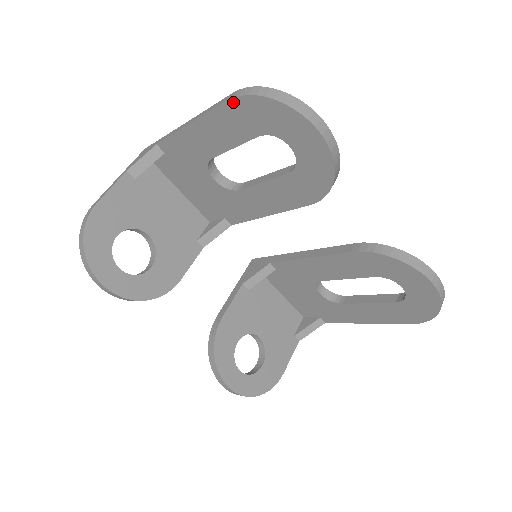
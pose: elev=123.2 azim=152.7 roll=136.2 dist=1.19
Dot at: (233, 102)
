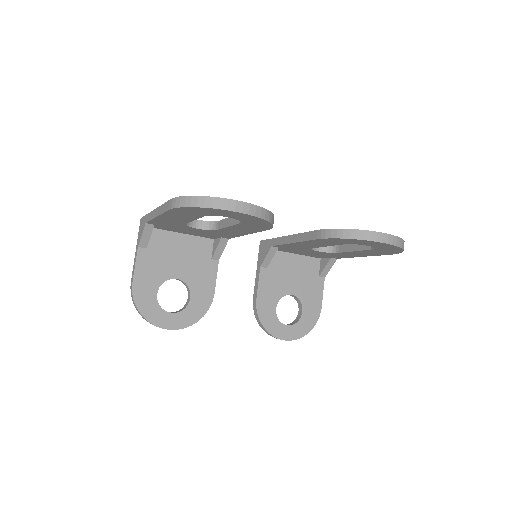
Dot at: (174, 210)
